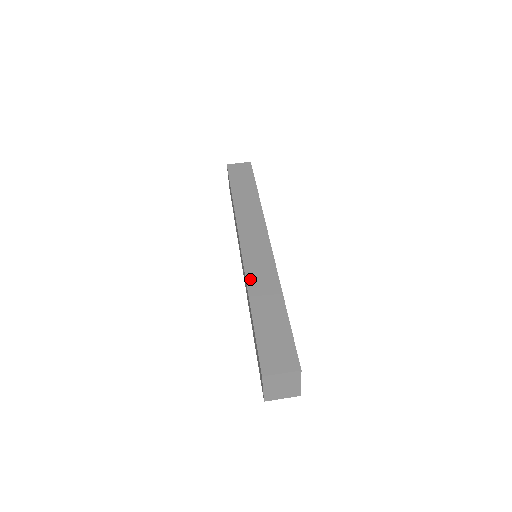
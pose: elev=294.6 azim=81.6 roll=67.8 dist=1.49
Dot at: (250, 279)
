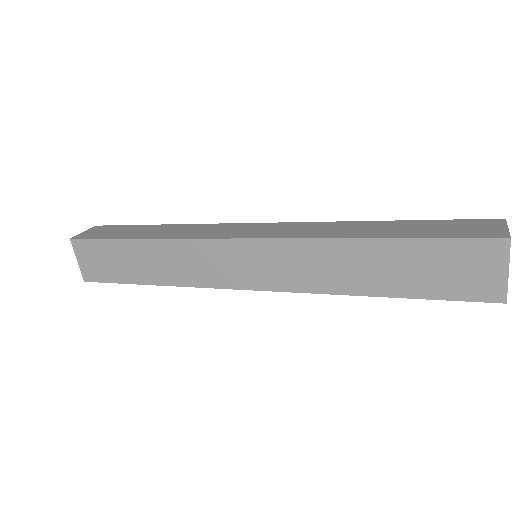
Dot at: (319, 236)
